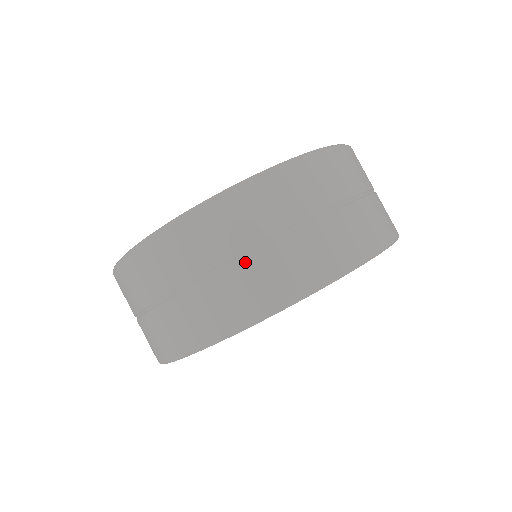
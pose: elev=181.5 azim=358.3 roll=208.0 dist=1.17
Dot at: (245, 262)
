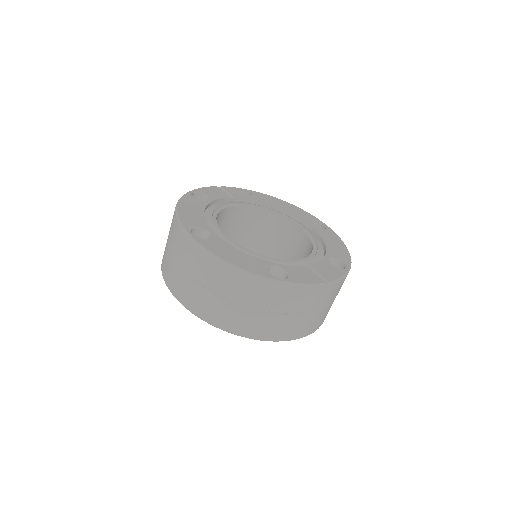
Dot at: (176, 265)
